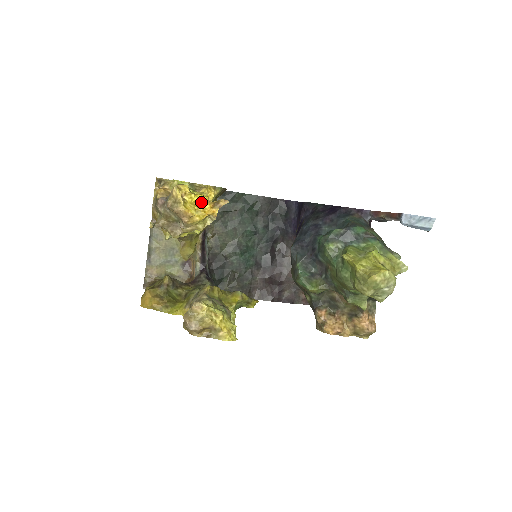
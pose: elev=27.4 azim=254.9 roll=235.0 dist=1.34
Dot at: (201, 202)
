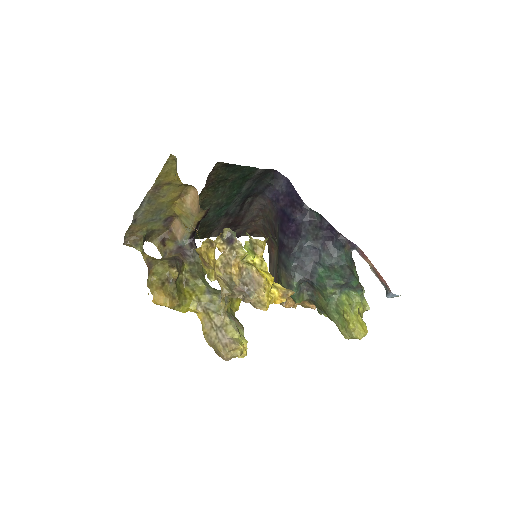
Dot at: (271, 288)
